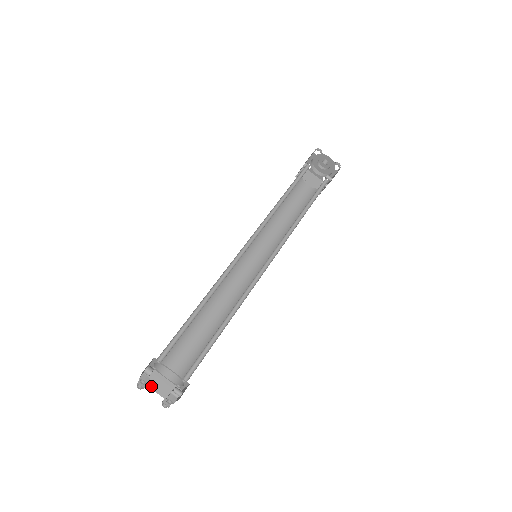
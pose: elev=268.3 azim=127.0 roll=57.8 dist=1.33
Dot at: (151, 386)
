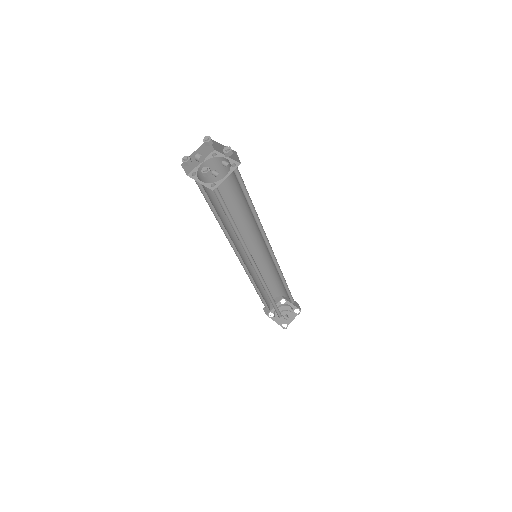
Dot at: occluded
